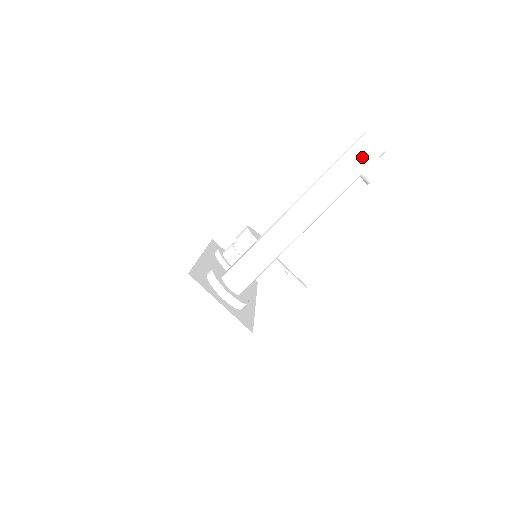
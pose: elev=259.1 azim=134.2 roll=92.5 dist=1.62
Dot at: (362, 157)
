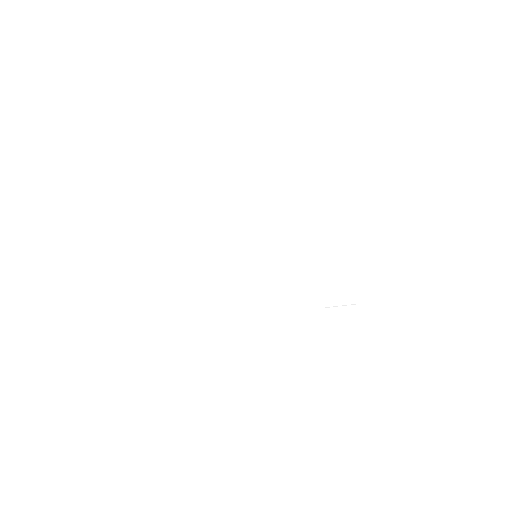
Dot at: occluded
